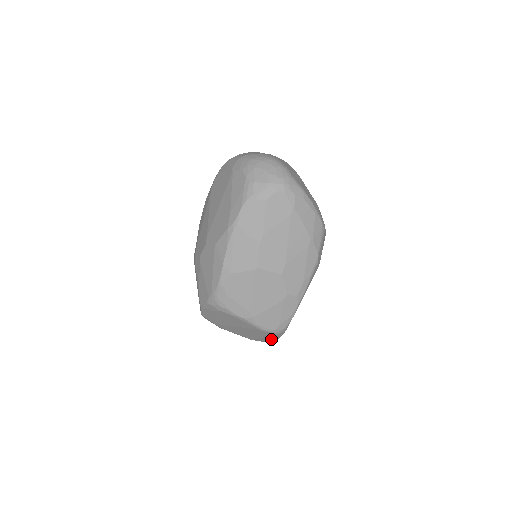
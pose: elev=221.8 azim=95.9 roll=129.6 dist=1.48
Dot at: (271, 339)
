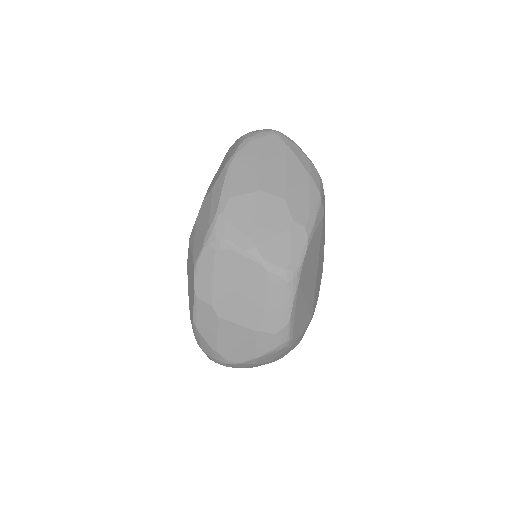
Dot at: (282, 310)
